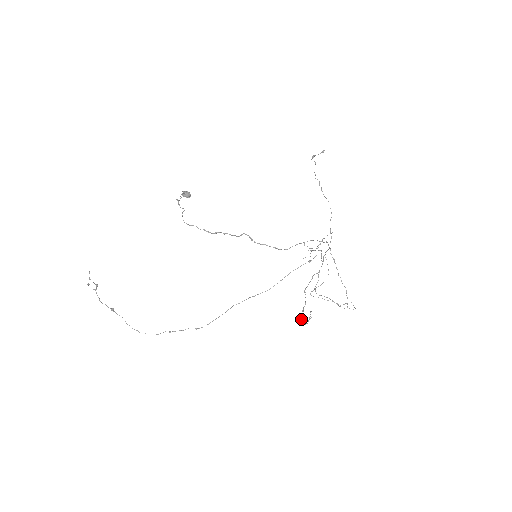
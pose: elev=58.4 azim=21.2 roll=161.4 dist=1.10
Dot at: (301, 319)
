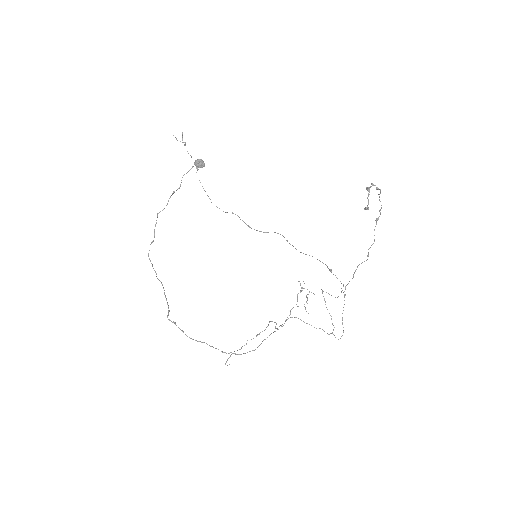
Dot at: occluded
